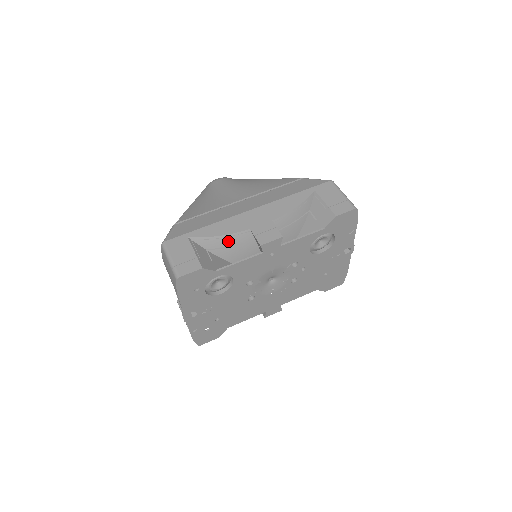
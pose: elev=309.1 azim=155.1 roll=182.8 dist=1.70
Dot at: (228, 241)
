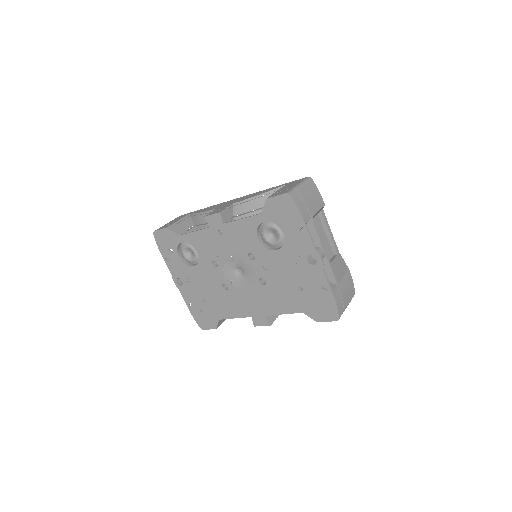
Dot at: occluded
